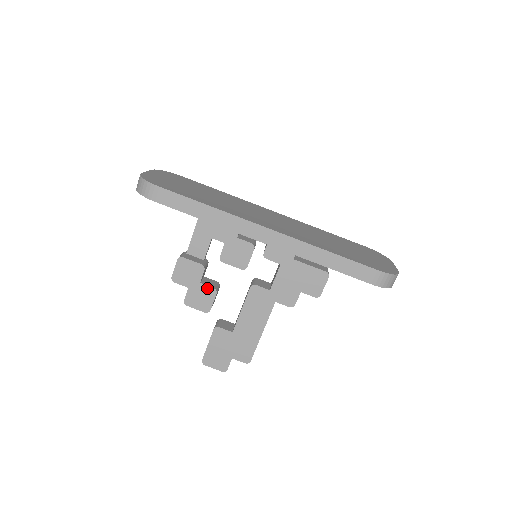
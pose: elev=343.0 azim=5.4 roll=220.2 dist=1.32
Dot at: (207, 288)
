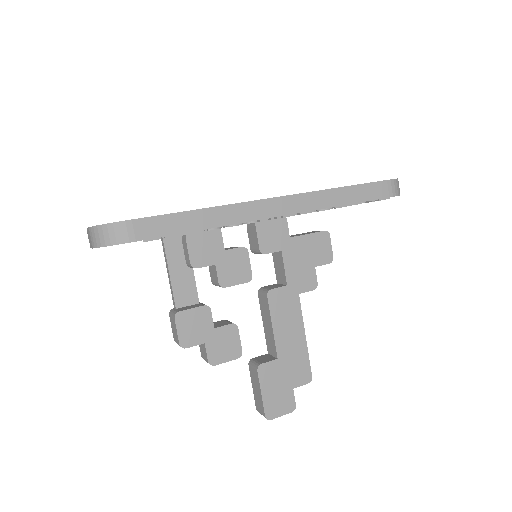
Dot at: (225, 329)
